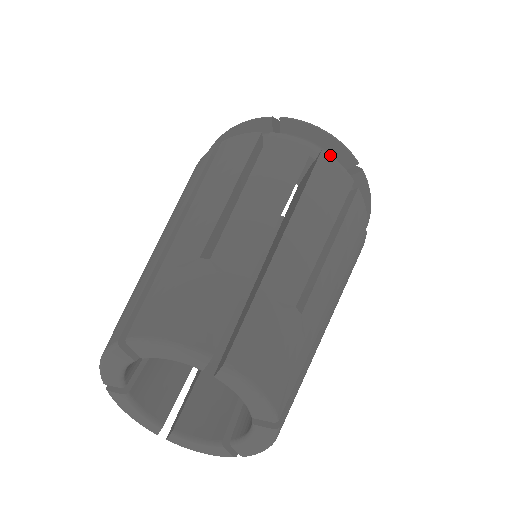
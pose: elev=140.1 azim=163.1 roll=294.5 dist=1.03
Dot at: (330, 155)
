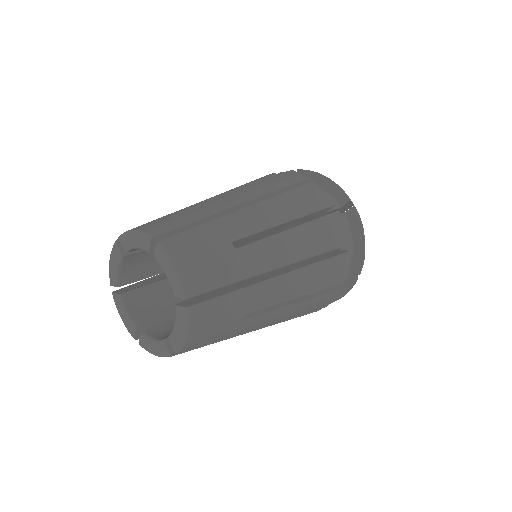
Dot at: occluded
